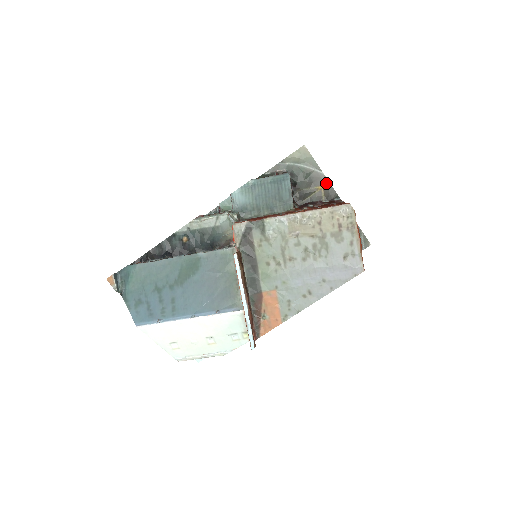
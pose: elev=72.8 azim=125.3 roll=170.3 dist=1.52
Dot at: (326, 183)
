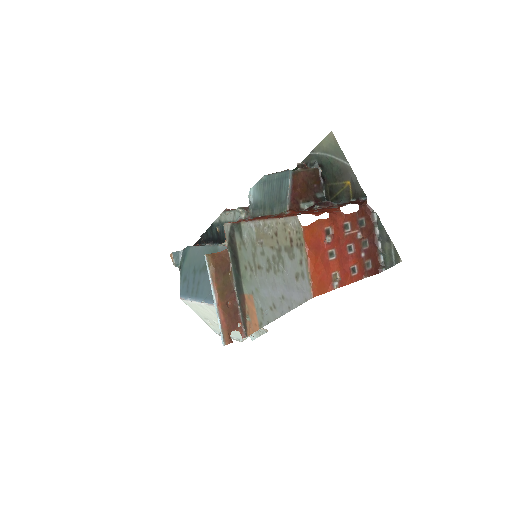
Dot at: (353, 178)
